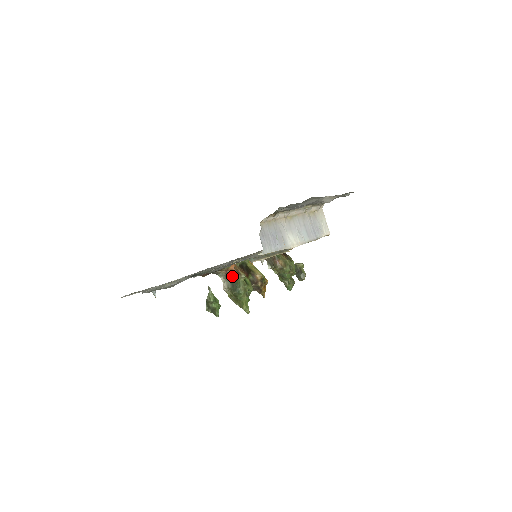
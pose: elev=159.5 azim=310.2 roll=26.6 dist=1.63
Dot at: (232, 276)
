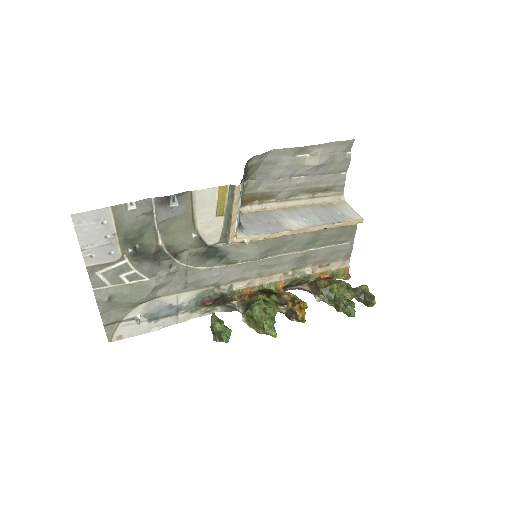
Dot at: (248, 300)
